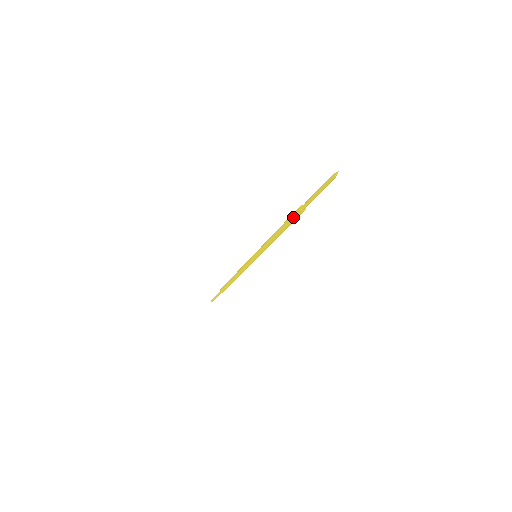
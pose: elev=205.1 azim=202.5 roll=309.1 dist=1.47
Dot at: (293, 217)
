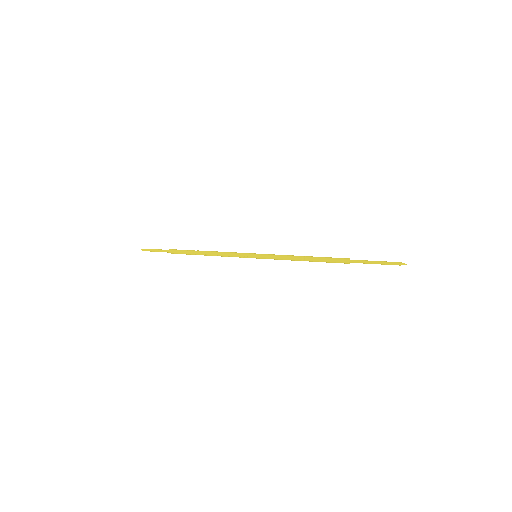
Dot at: (335, 261)
